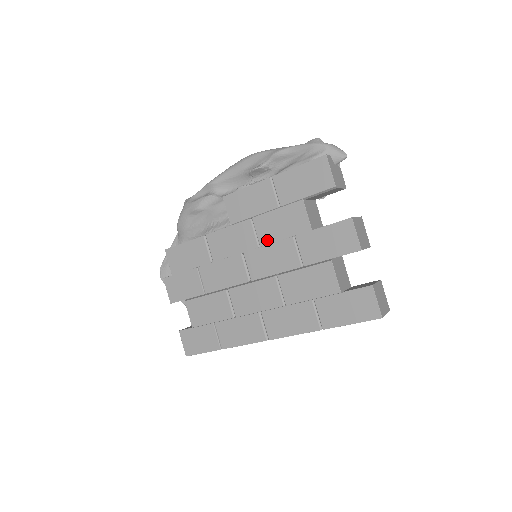
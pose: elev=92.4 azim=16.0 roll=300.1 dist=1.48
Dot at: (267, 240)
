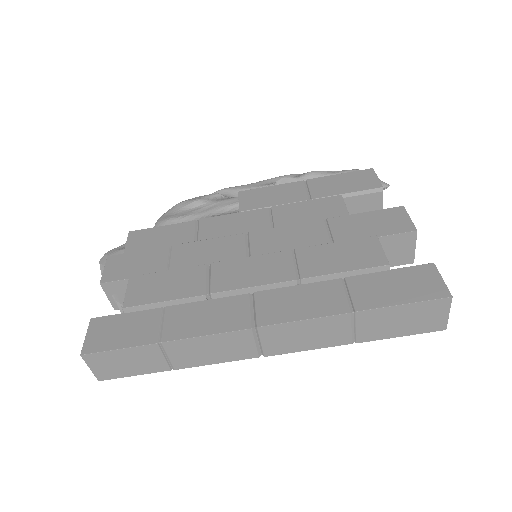
Dot at: (286, 224)
